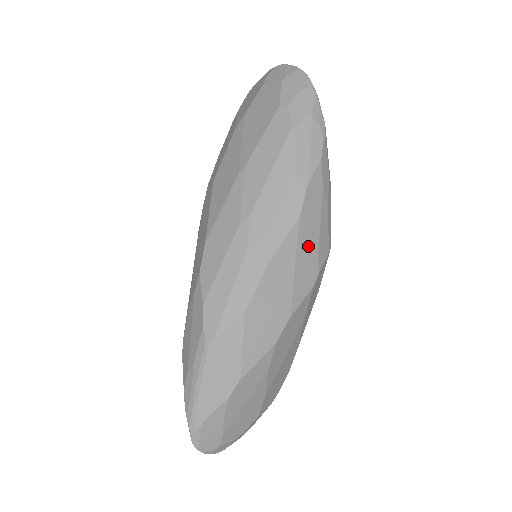
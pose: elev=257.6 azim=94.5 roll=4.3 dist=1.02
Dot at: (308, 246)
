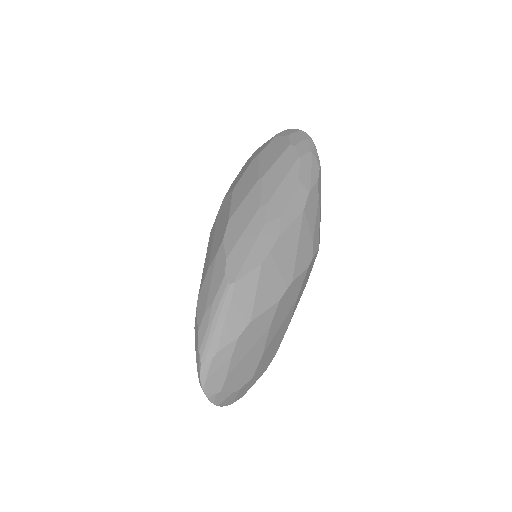
Dot at: (307, 234)
